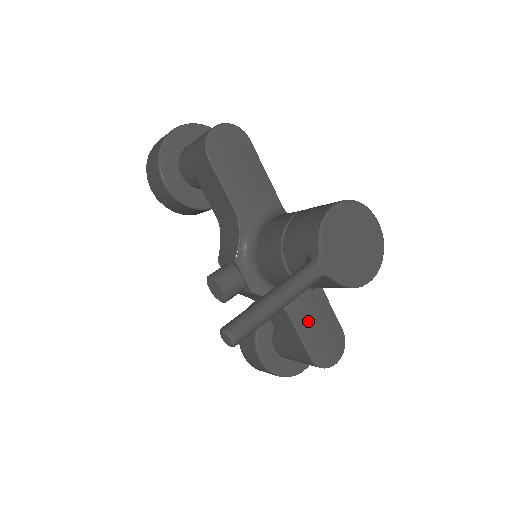
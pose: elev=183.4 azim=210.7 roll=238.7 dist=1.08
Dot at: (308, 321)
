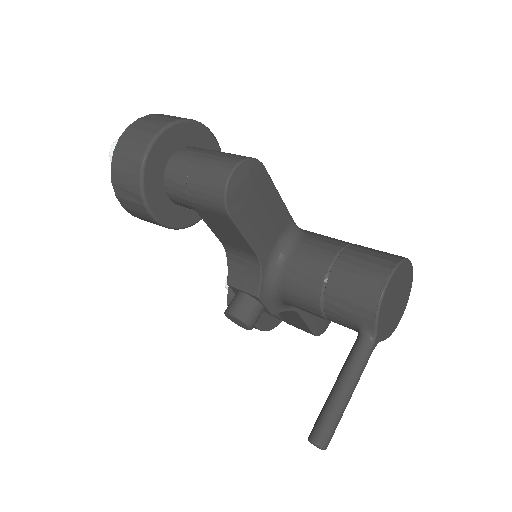
Dot at: occluded
